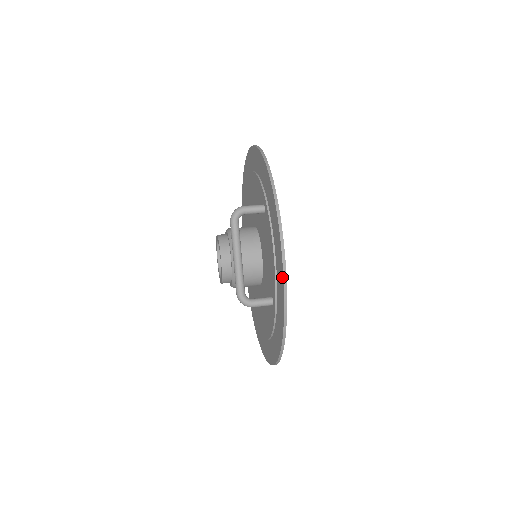
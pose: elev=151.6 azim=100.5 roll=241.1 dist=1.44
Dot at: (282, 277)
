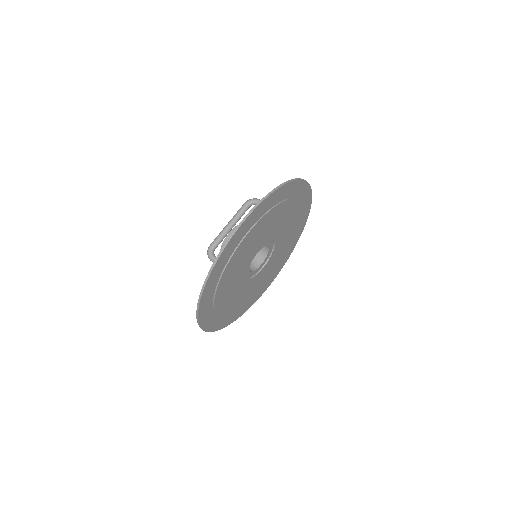
Dot at: (231, 237)
